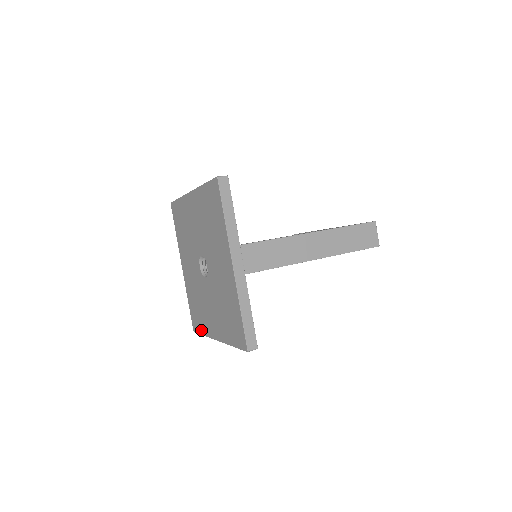
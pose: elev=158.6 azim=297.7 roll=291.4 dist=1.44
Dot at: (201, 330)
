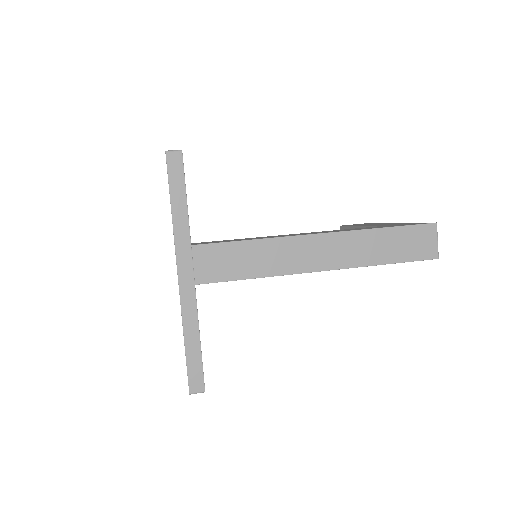
Dot at: occluded
